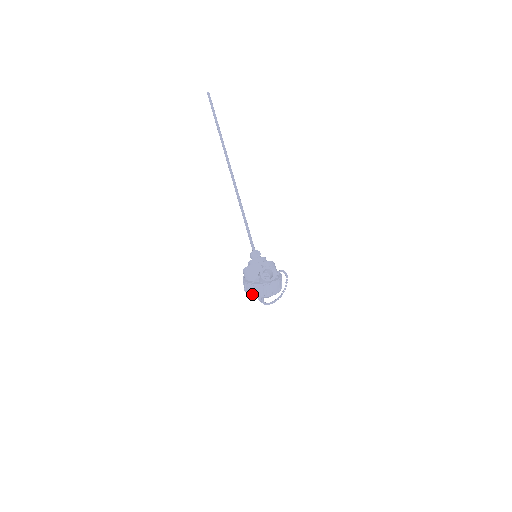
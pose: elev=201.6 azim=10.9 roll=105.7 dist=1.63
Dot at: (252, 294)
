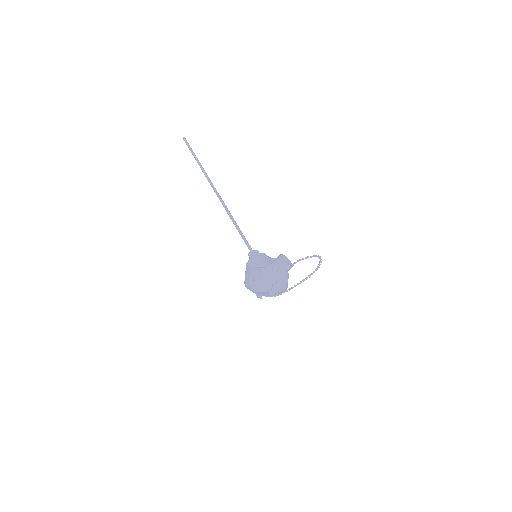
Dot at: (267, 279)
